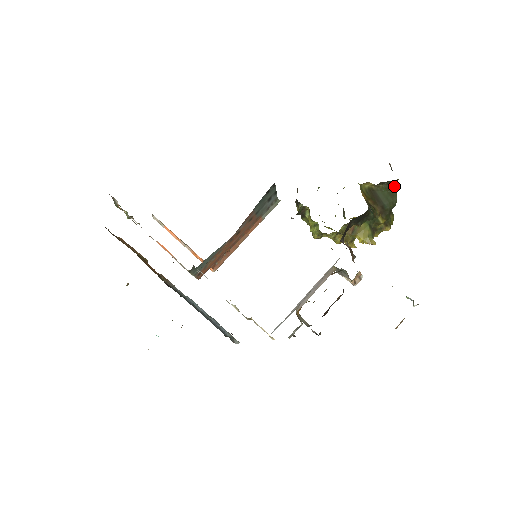
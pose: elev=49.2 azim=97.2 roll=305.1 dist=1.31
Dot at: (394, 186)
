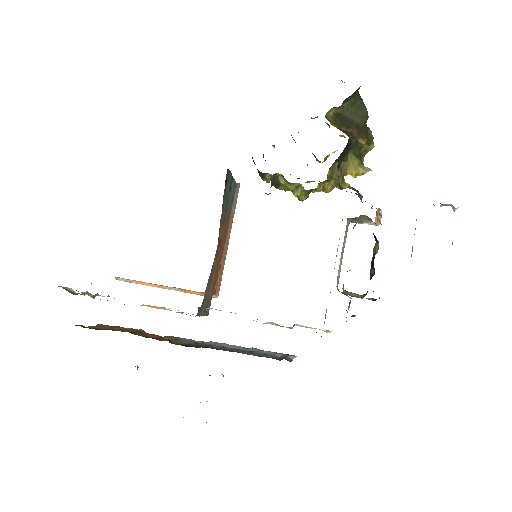
Dot at: (358, 97)
